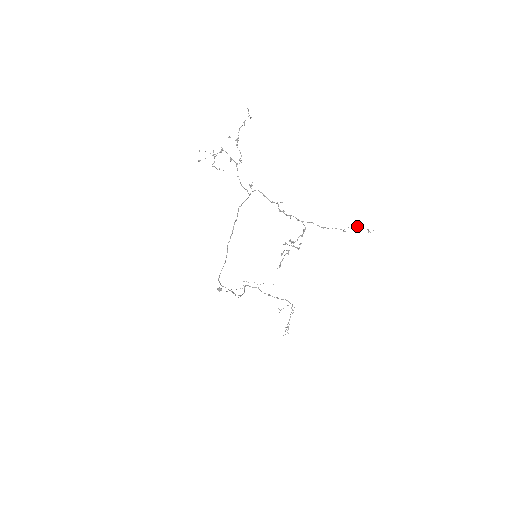
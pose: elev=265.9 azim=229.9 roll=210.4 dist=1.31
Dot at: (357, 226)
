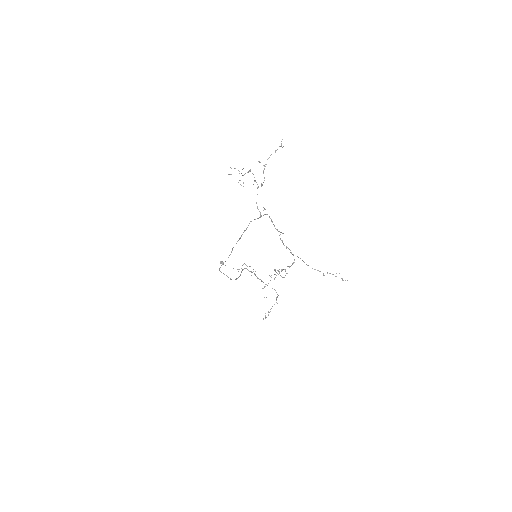
Dot at: occluded
